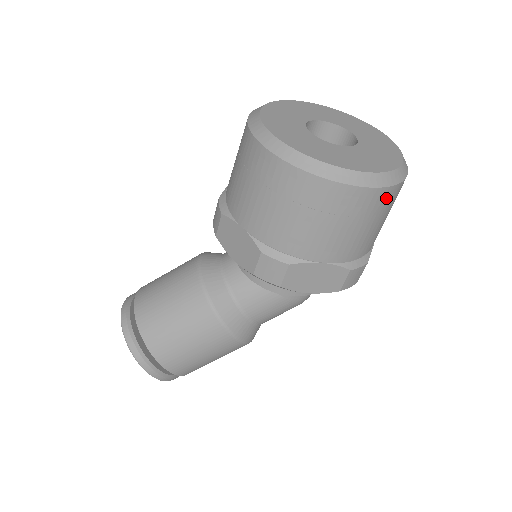
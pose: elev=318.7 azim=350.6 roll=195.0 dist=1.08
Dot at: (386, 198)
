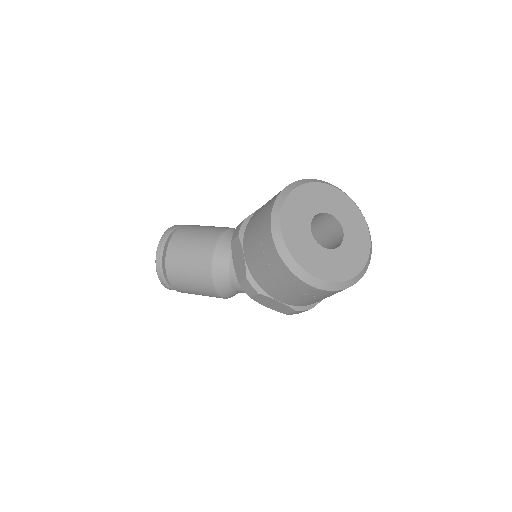
Dot at: (331, 293)
